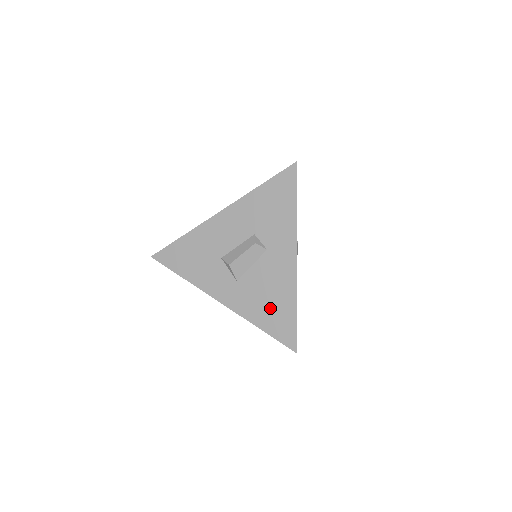
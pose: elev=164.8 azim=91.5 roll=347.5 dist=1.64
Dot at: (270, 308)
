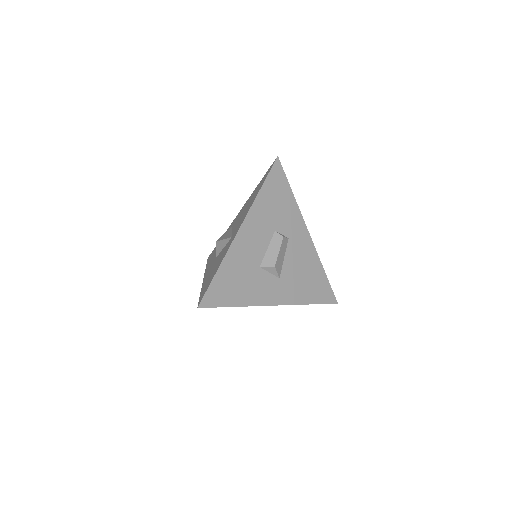
Dot at: (310, 283)
